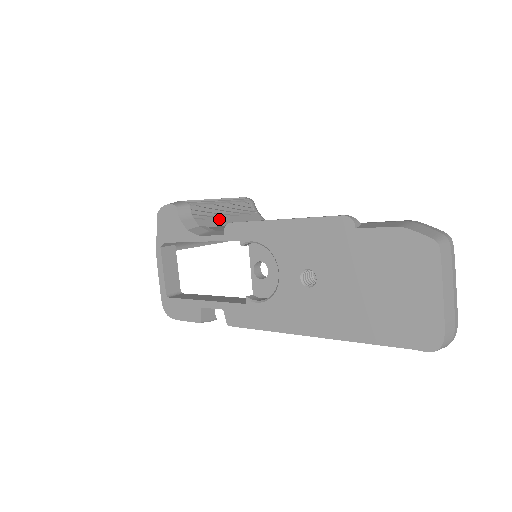
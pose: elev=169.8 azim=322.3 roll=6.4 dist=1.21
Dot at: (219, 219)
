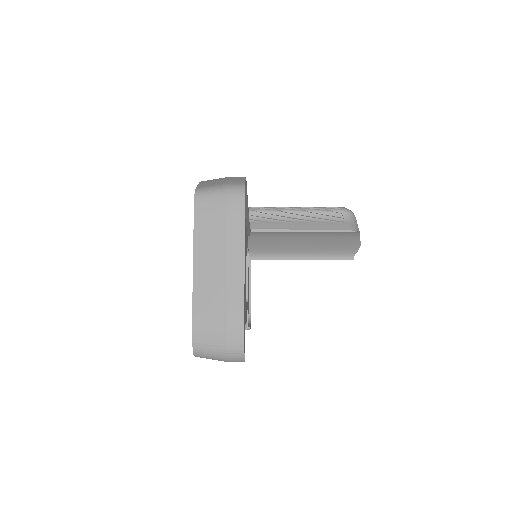
Dot at: (277, 225)
